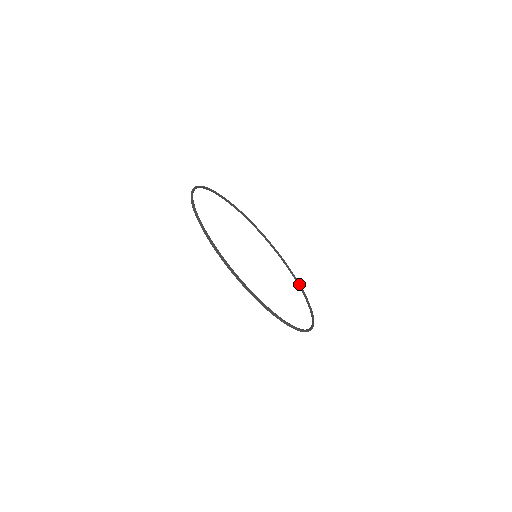
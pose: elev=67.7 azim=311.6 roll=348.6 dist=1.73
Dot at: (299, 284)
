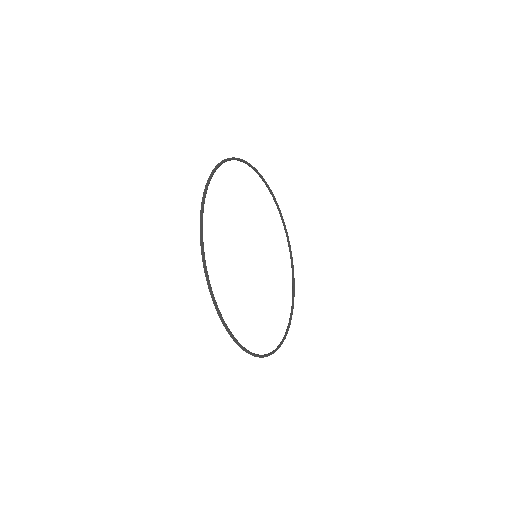
Dot at: (285, 228)
